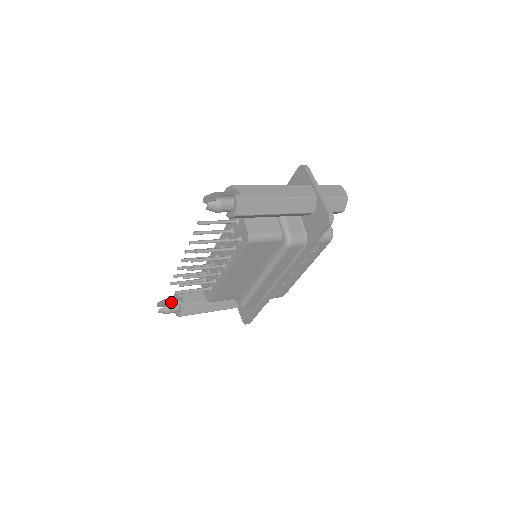
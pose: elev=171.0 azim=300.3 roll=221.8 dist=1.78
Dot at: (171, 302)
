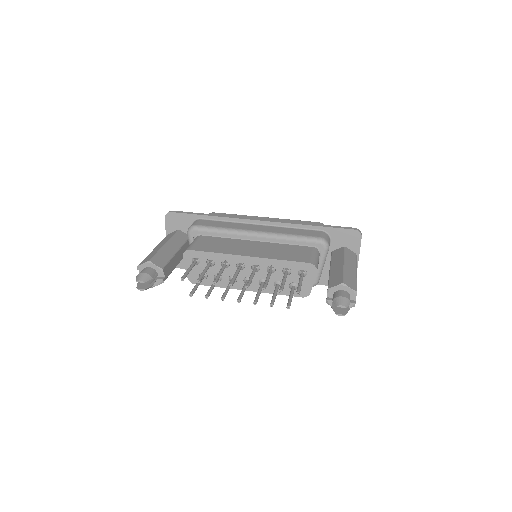
Dot at: occluded
